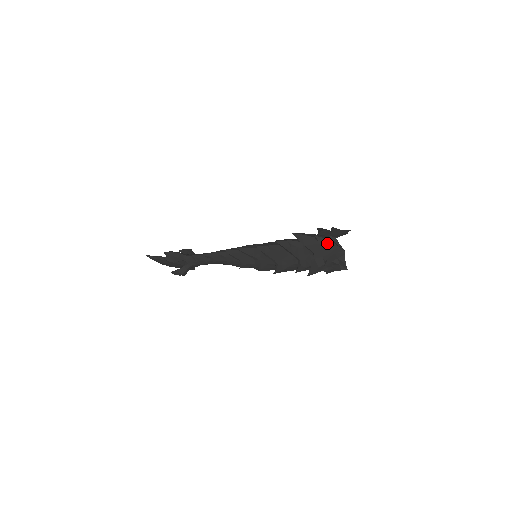
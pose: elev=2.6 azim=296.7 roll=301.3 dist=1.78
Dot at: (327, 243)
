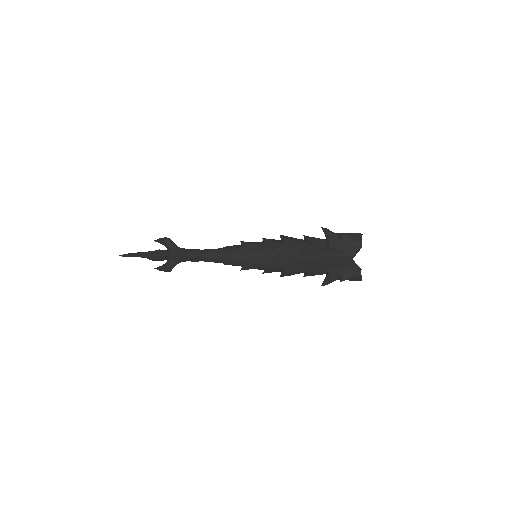
Dot at: (343, 263)
